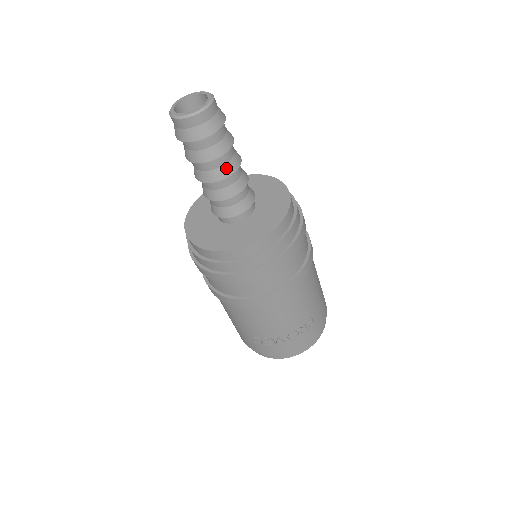
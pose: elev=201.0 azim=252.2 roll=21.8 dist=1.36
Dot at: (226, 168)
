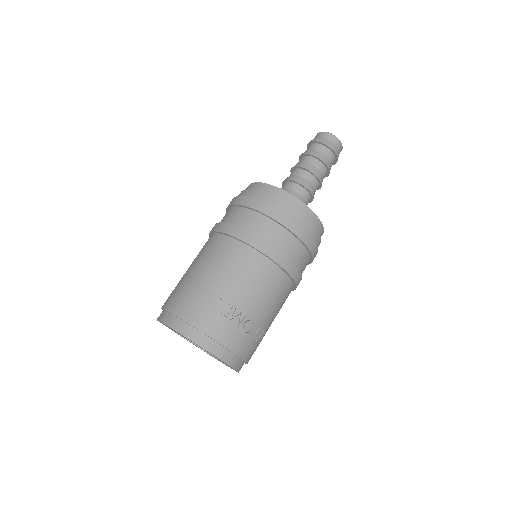
Dot at: (322, 177)
